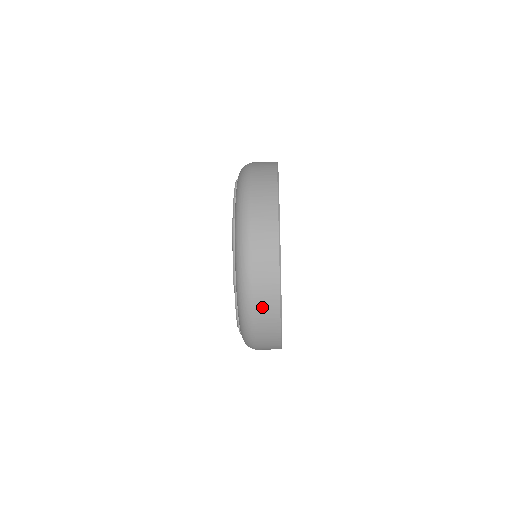
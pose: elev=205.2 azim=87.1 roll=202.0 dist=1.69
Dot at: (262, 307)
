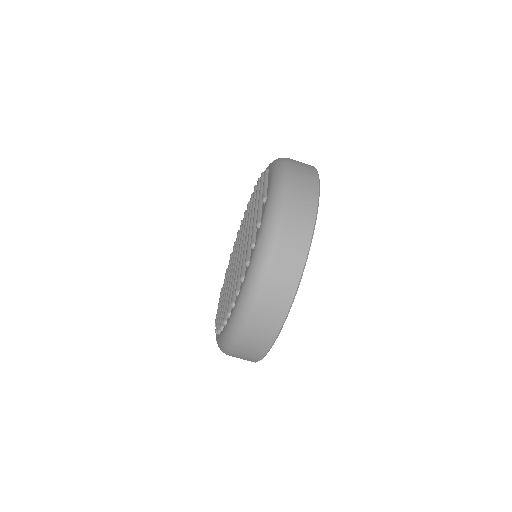
Dot at: (297, 210)
